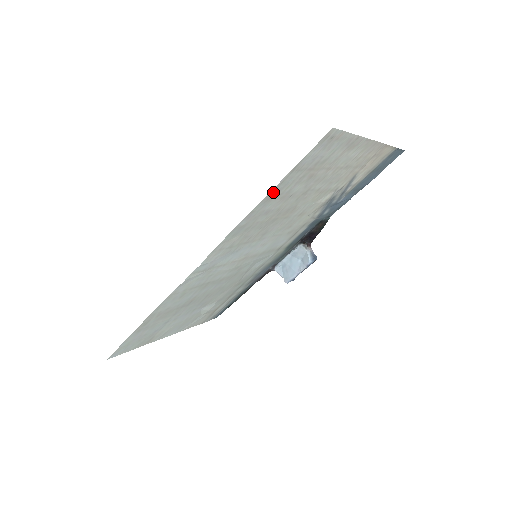
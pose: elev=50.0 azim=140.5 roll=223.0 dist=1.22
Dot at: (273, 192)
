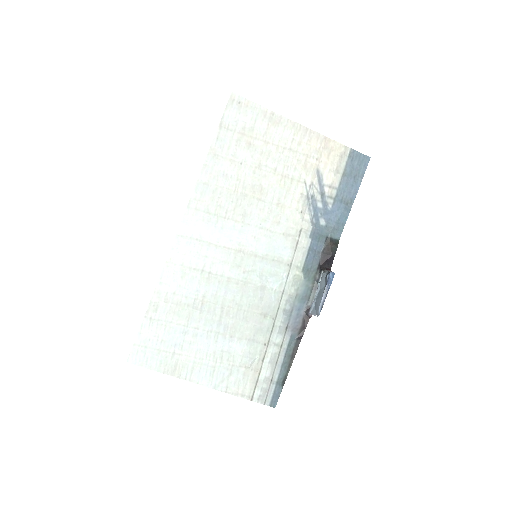
Dot at: (215, 147)
